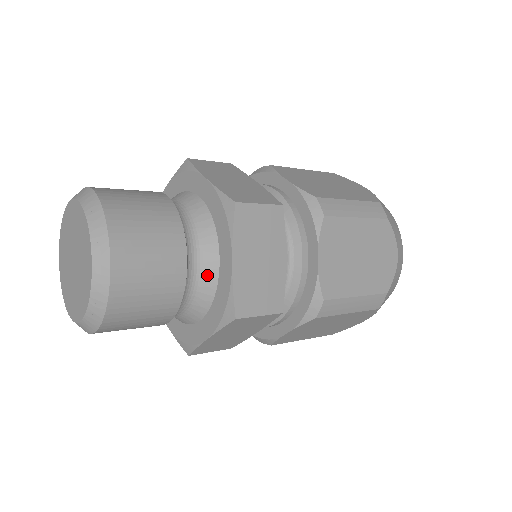
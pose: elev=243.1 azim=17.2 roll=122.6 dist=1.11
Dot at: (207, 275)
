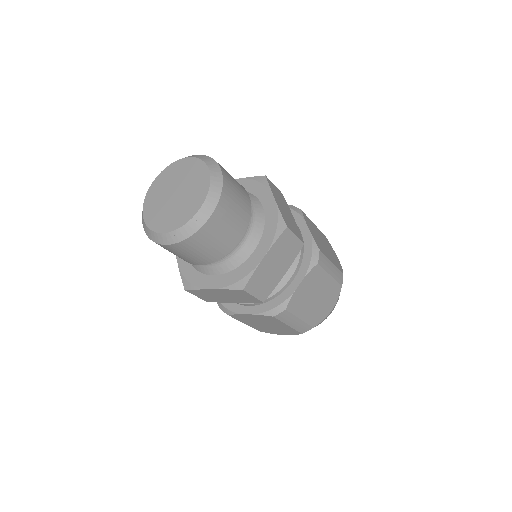
Dot at: (241, 254)
